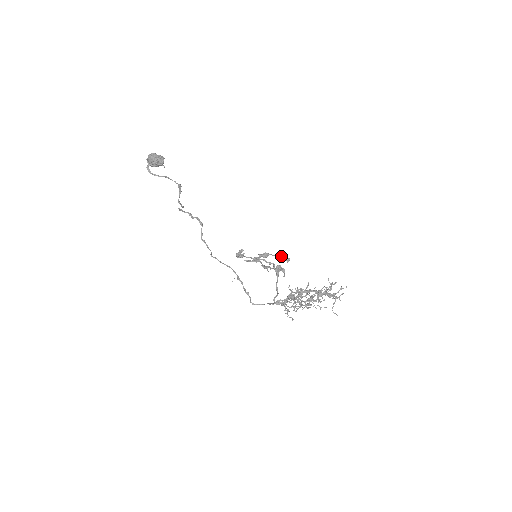
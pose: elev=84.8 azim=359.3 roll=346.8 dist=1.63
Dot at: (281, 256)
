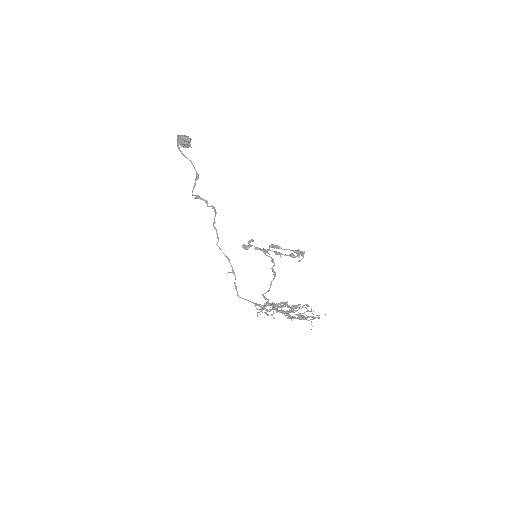
Dot at: (293, 251)
